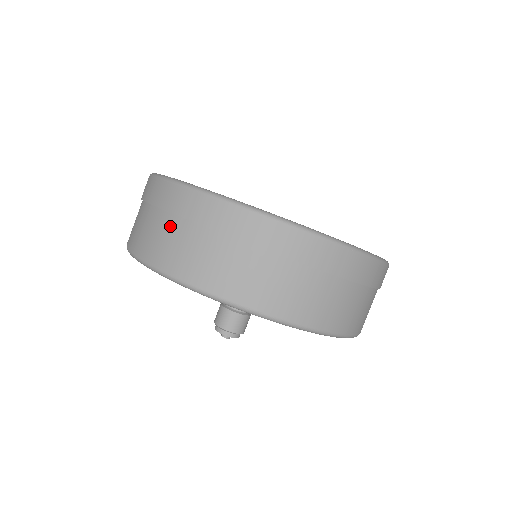
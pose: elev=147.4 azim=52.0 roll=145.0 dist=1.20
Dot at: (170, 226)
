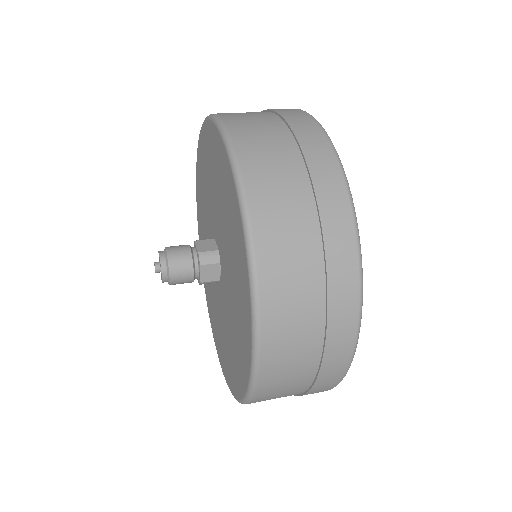
Dot at: (265, 115)
